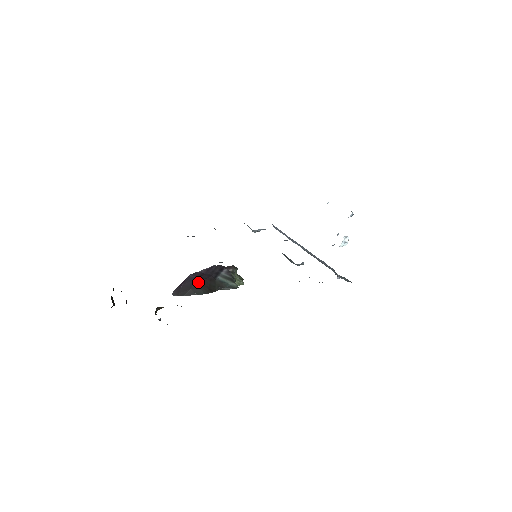
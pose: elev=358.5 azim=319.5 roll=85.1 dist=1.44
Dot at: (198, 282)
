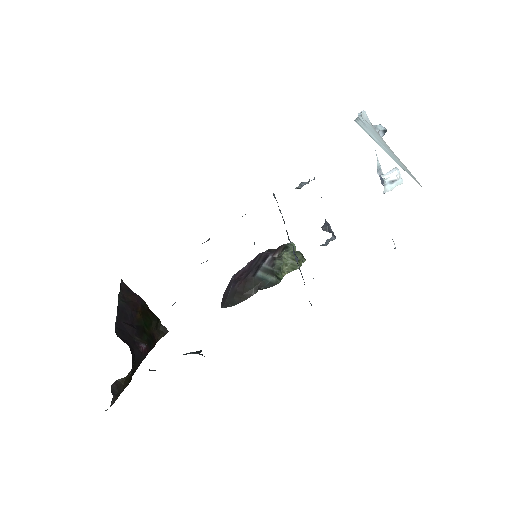
Dot at: (233, 288)
